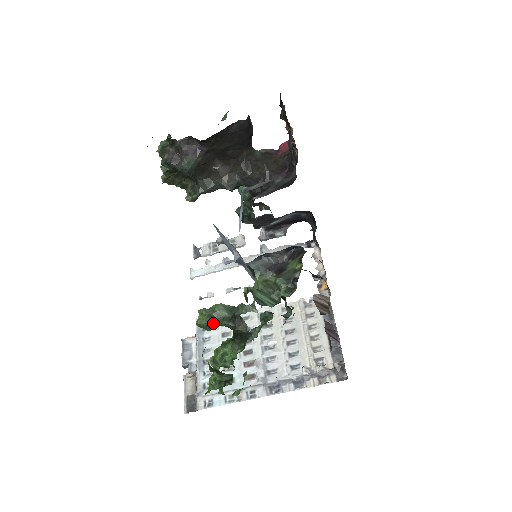
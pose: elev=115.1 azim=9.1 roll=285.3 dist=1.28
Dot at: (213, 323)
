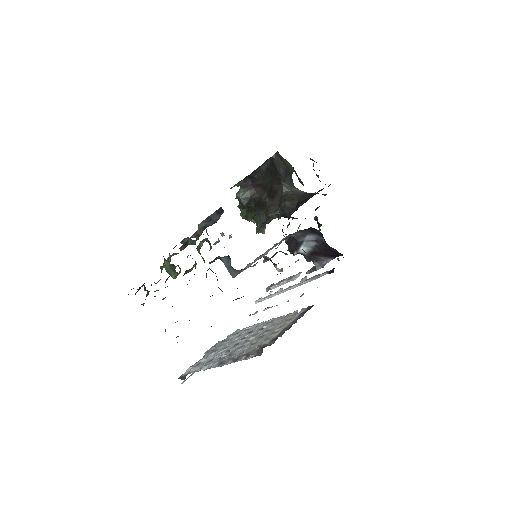
Dot at: (170, 267)
